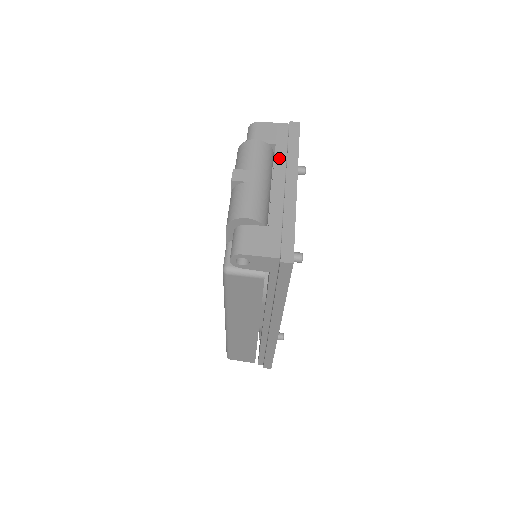
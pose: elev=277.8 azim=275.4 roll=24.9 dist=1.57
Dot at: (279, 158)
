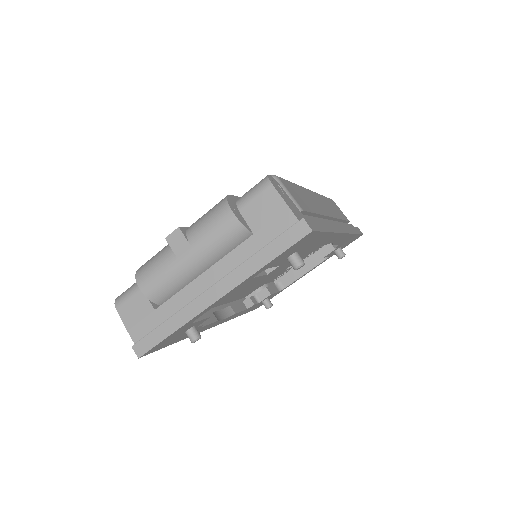
Dot at: (237, 254)
